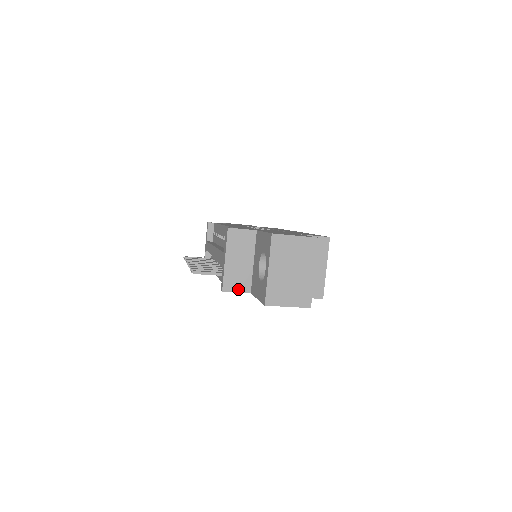
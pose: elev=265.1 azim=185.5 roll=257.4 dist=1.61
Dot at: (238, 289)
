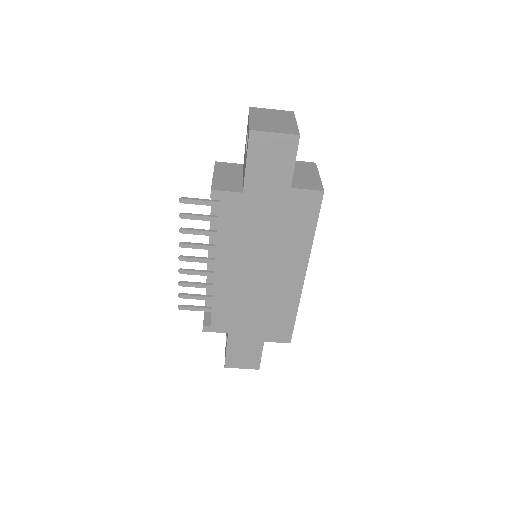
Dot at: (228, 190)
